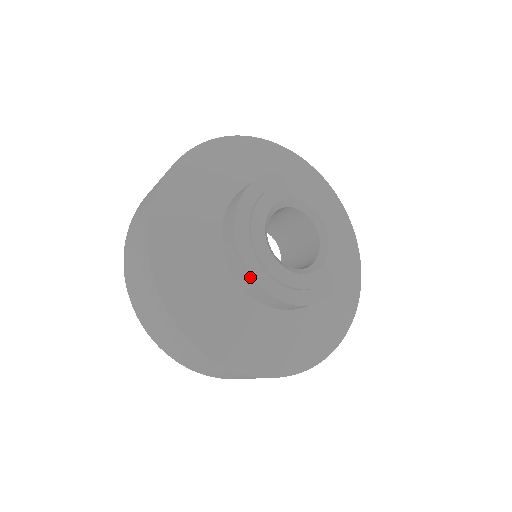
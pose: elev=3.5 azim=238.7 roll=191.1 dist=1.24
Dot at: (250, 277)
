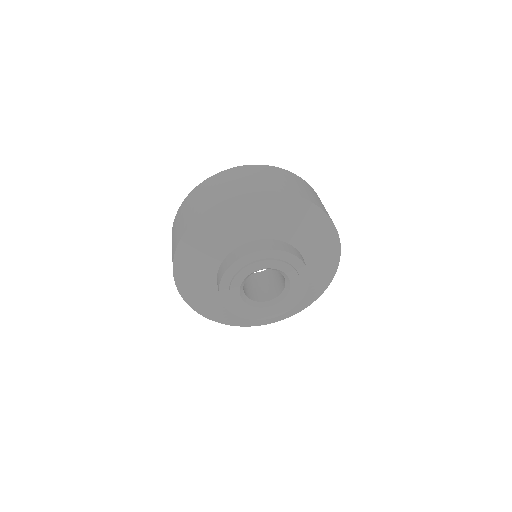
Dot at: (225, 306)
